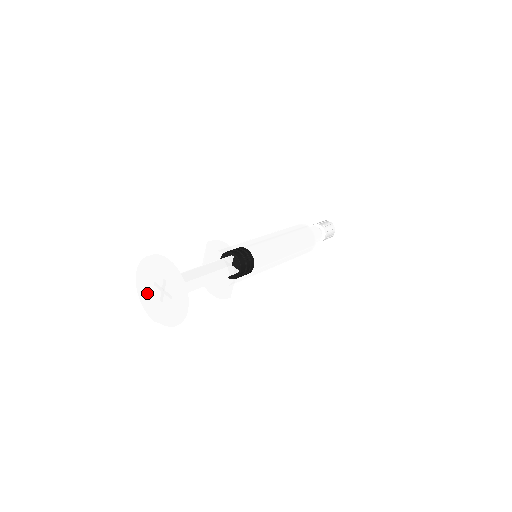
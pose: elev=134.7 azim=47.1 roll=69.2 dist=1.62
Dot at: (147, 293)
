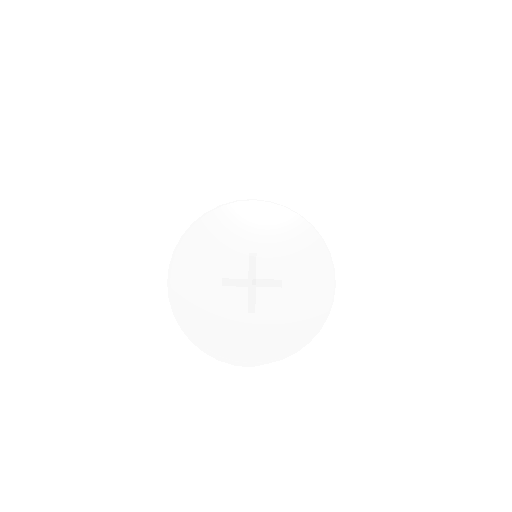
Dot at: (202, 320)
